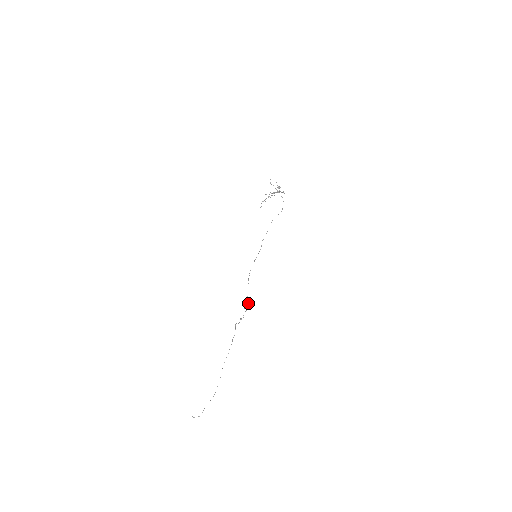
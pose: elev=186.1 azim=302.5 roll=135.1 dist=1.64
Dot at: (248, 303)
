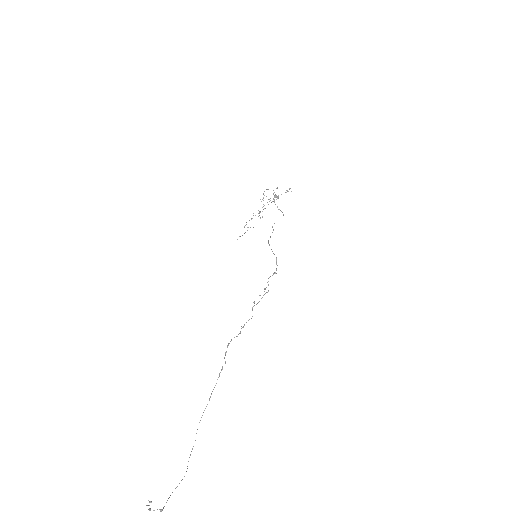
Dot at: (274, 272)
